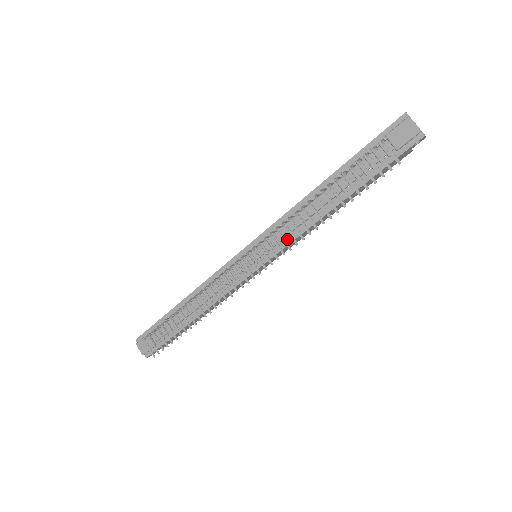
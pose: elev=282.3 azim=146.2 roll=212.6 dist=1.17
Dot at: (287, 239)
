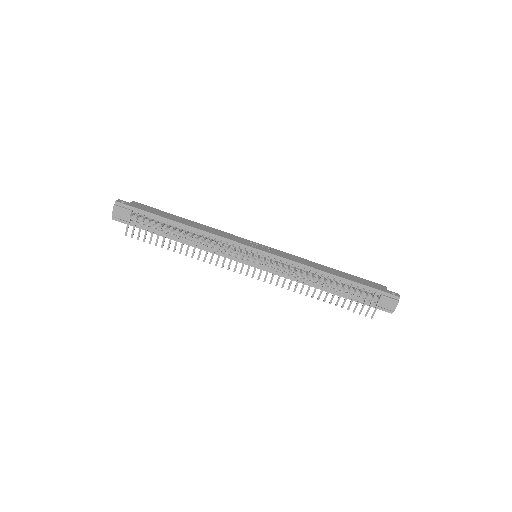
Dot at: (284, 273)
